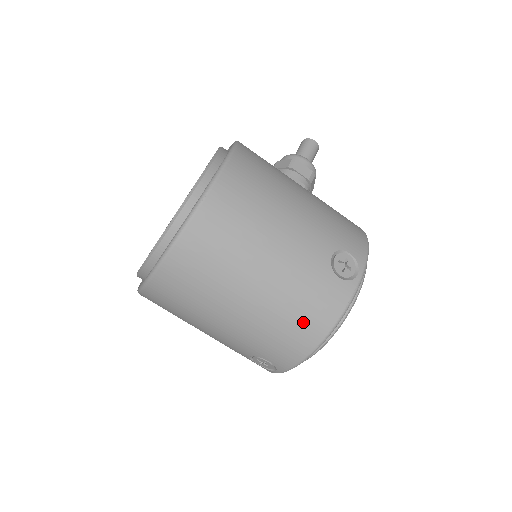
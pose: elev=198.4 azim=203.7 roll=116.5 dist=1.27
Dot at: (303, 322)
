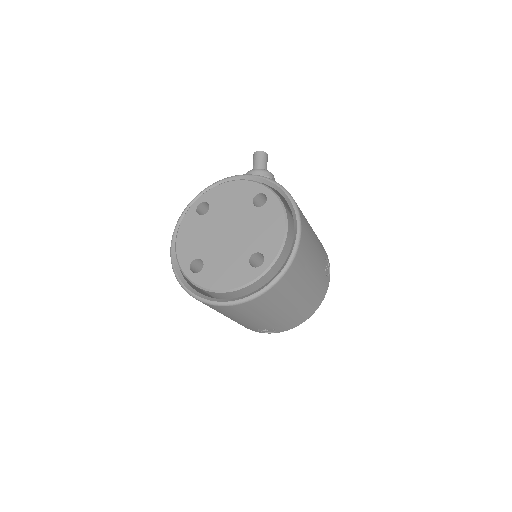
Dot at: (311, 306)
